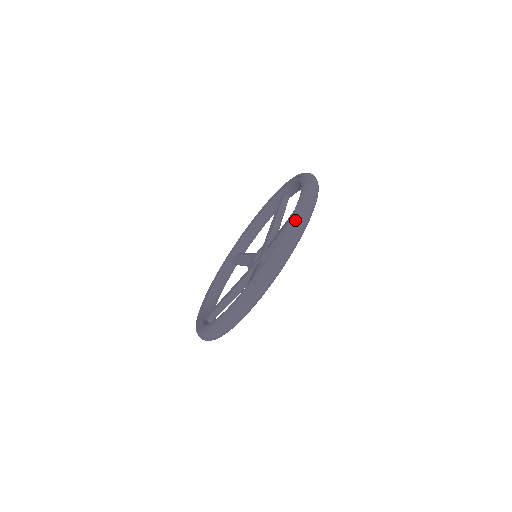
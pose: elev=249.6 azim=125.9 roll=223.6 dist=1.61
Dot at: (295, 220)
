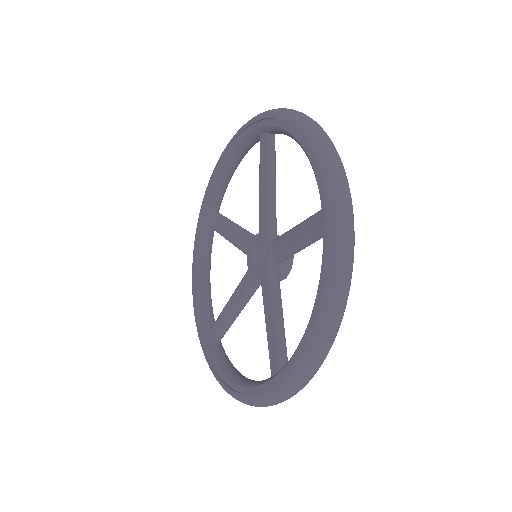
Dot at: (247, 404)
